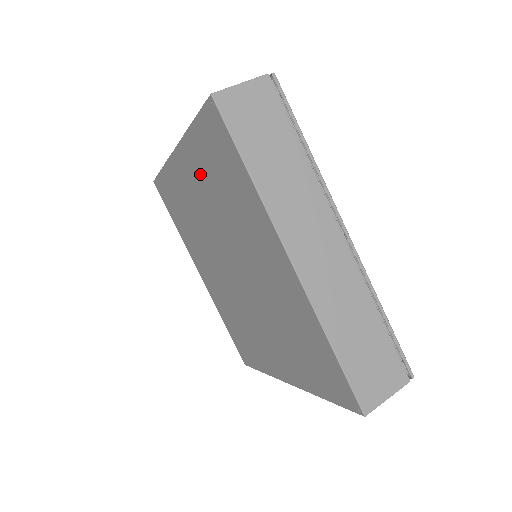
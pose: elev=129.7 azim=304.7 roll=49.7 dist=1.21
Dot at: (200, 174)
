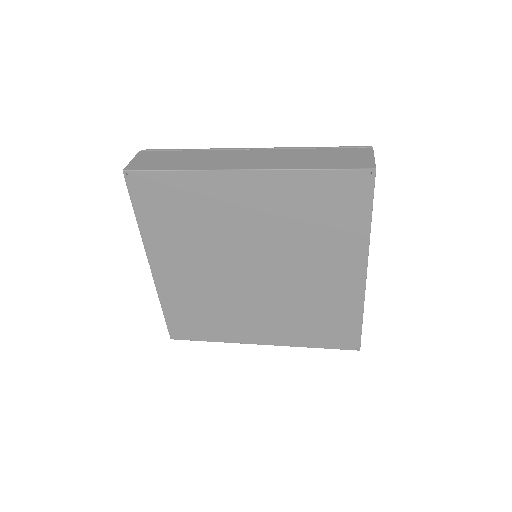
Dot at: (171, 242)
